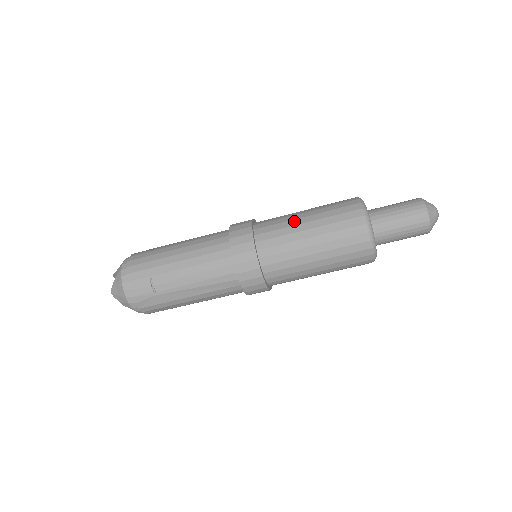
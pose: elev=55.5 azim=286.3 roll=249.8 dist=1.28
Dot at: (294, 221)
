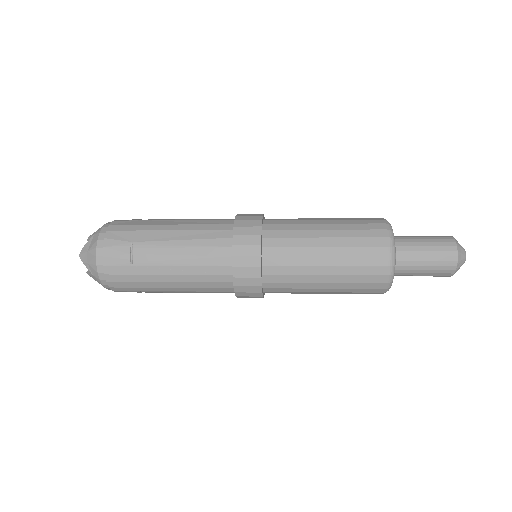
Dot at: (311, 278)
